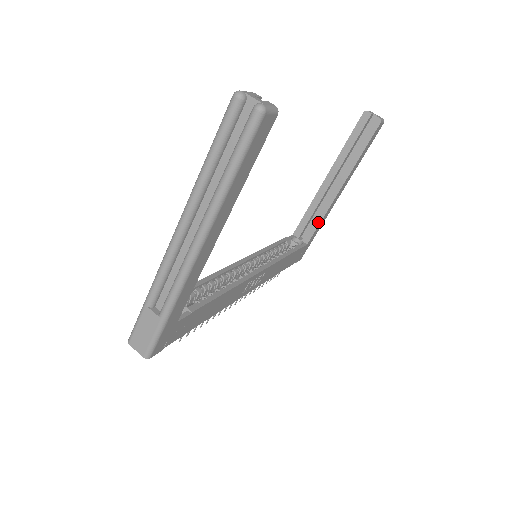
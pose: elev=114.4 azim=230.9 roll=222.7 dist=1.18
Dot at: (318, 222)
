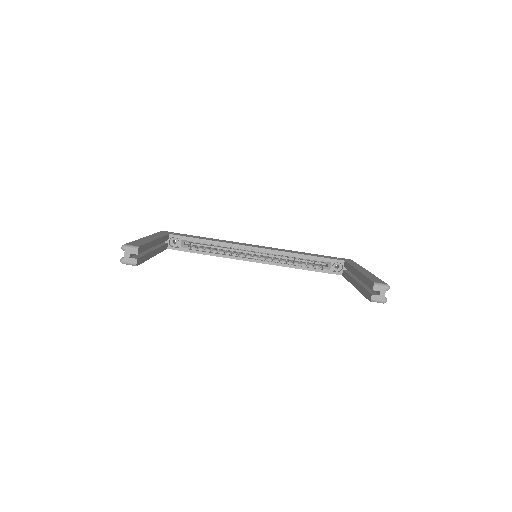
Dot at: (347, 277)
